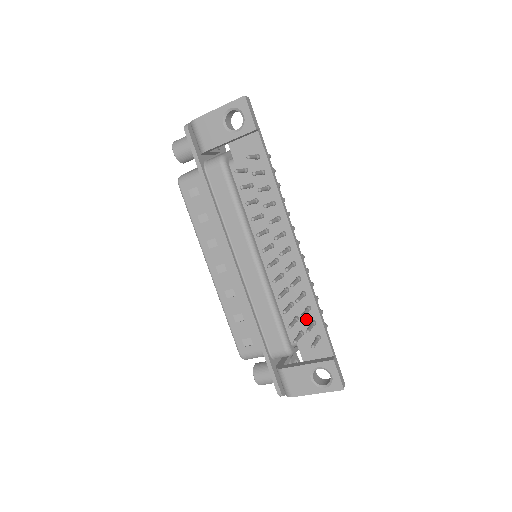
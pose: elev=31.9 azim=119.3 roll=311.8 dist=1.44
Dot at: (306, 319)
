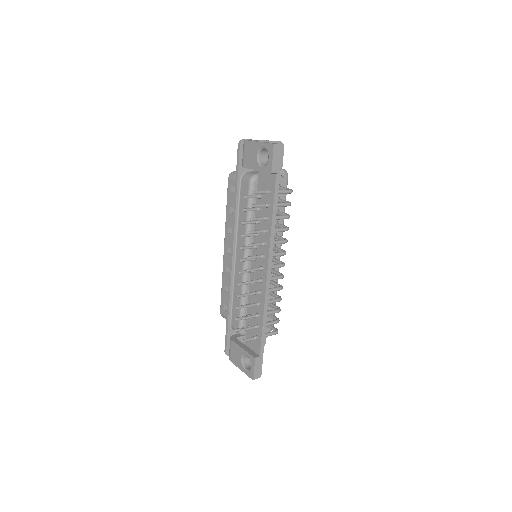
Dot at: (255, 320)
